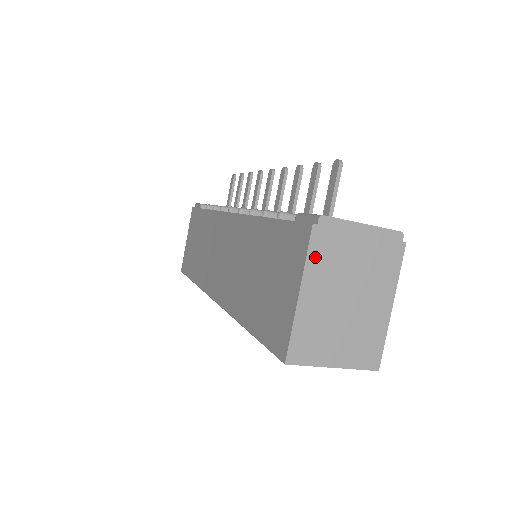
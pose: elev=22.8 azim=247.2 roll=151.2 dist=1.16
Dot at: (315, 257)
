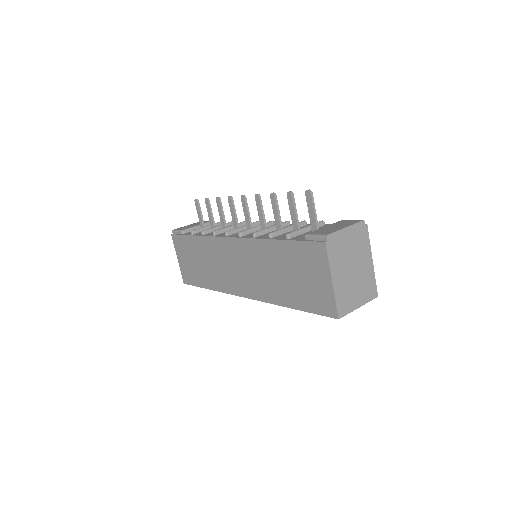
Dot at: (332, 258)
